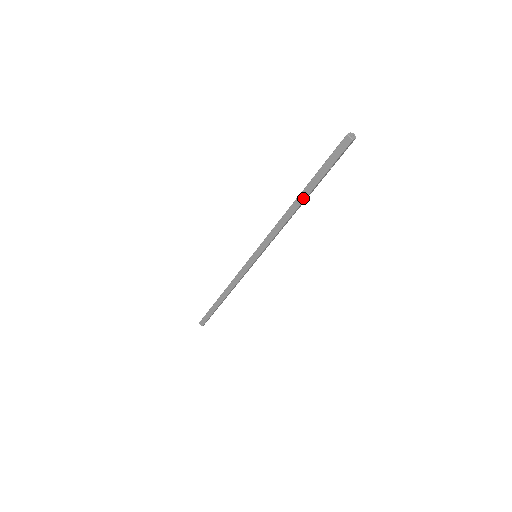
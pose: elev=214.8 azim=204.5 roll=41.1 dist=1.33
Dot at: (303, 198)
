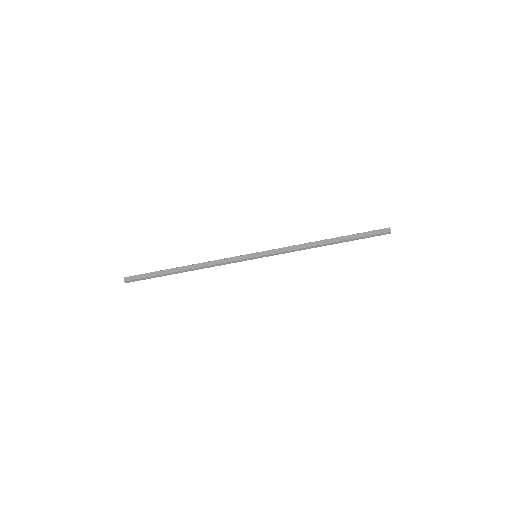
Dot at: (334, 241)
